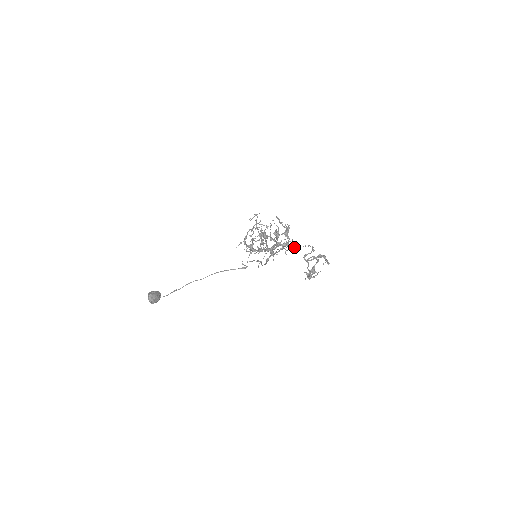
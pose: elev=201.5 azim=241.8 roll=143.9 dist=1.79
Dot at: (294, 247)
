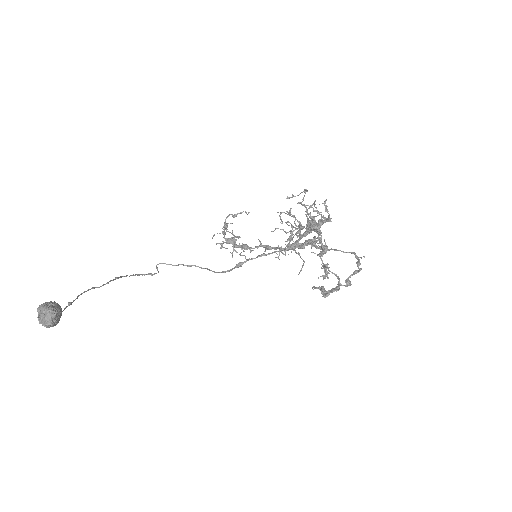
Dot at: occluded
